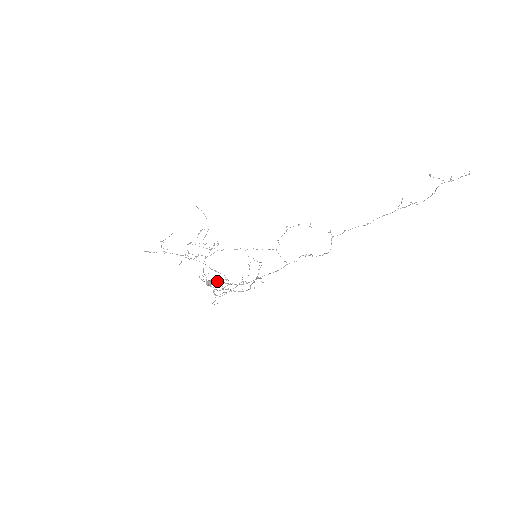
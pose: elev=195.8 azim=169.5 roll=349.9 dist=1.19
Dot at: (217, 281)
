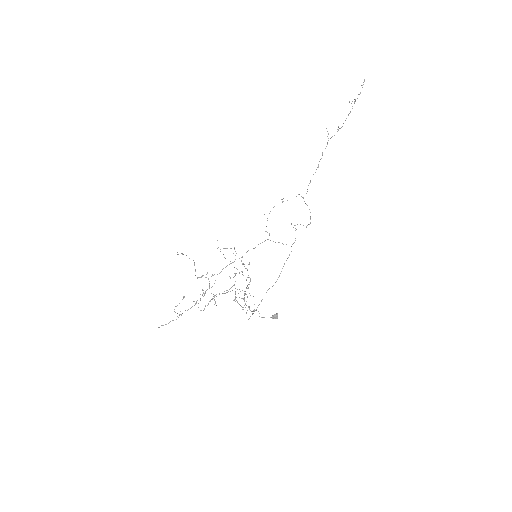
Dot at: occluded
